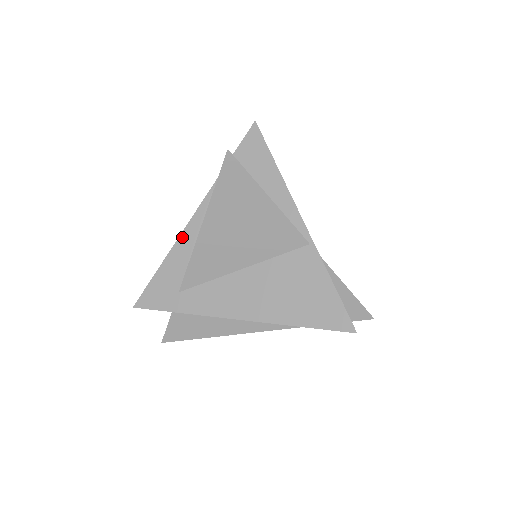
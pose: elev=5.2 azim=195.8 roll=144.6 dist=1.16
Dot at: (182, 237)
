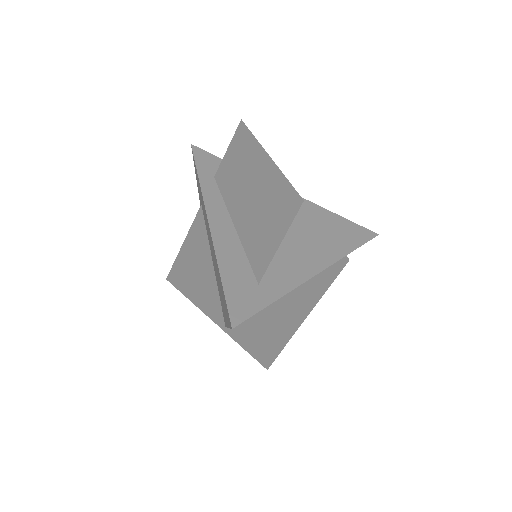
Dot at: (216, 241)
